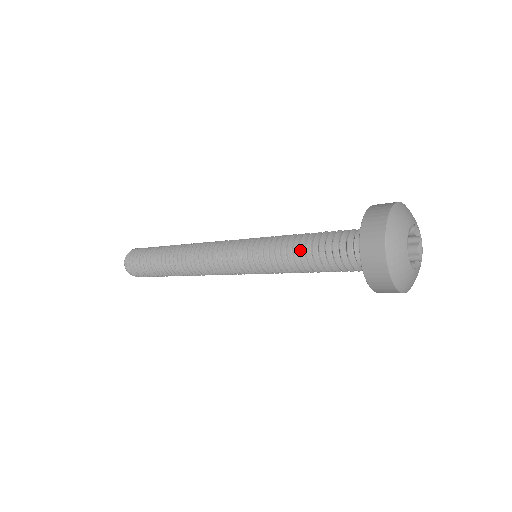
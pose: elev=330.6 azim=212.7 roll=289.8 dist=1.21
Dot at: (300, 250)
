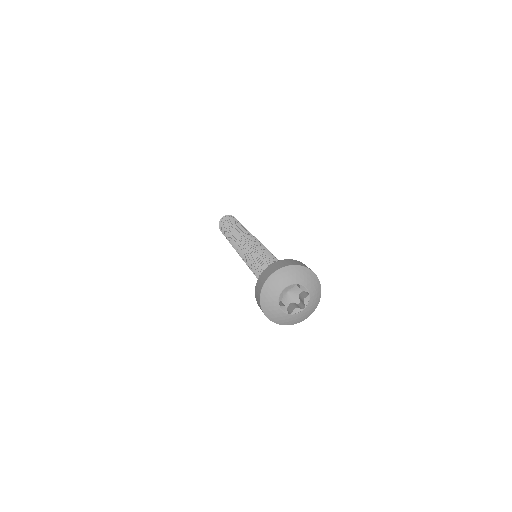
Dot at: (256, 268)
